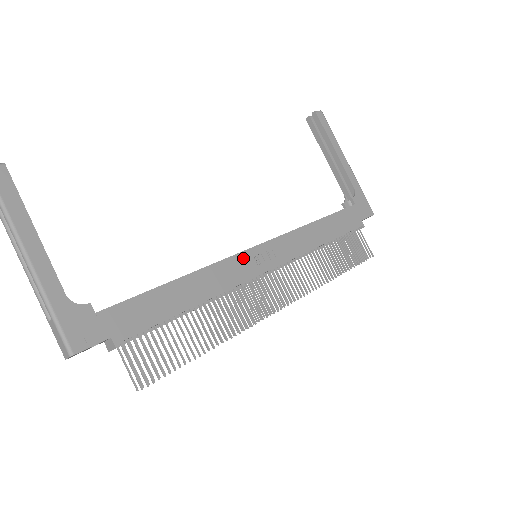
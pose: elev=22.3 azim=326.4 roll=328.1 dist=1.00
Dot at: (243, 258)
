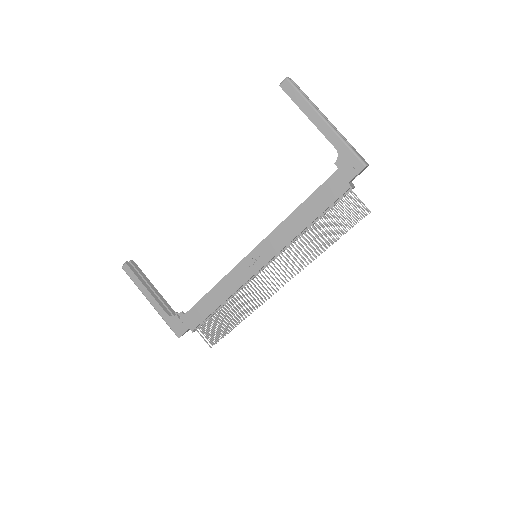
Dot at: (242, 266)
